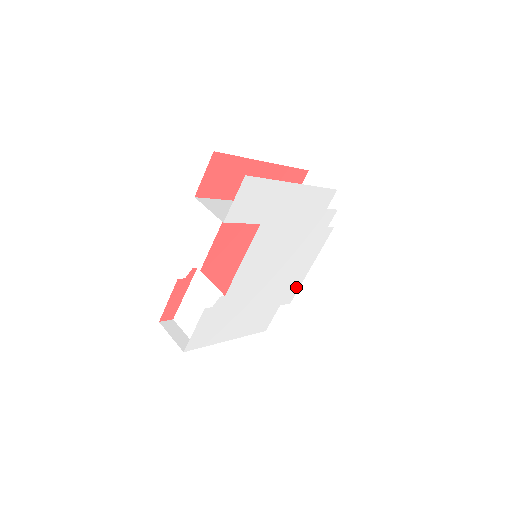
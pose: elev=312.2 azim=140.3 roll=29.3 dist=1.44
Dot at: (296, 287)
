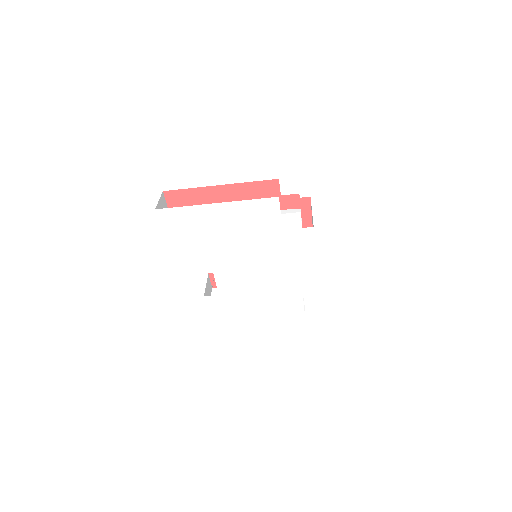
Dot at: (312, 282)
